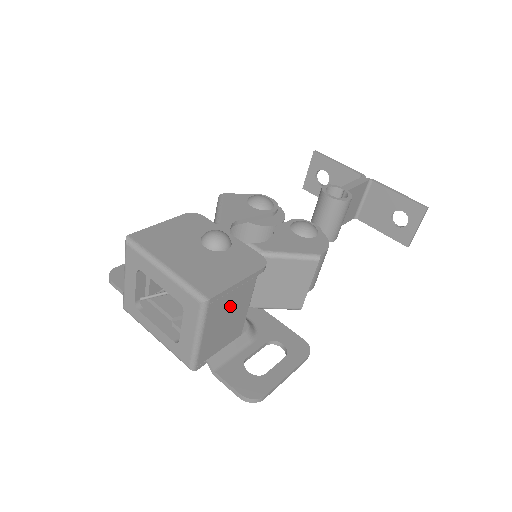
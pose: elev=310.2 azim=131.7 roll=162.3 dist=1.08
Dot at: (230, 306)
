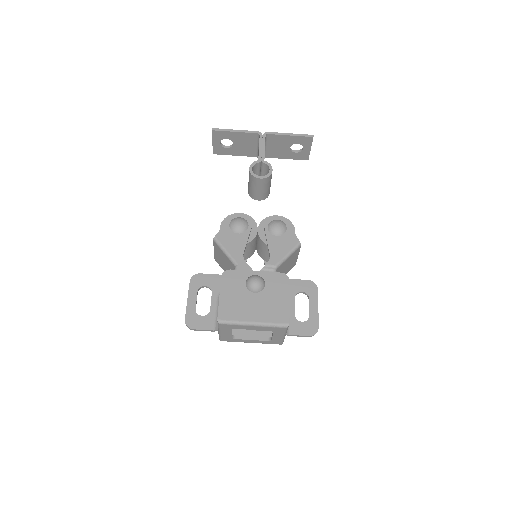
Dot at: occluded
